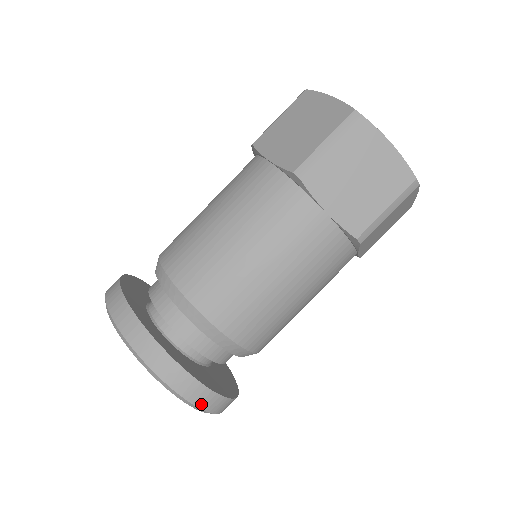
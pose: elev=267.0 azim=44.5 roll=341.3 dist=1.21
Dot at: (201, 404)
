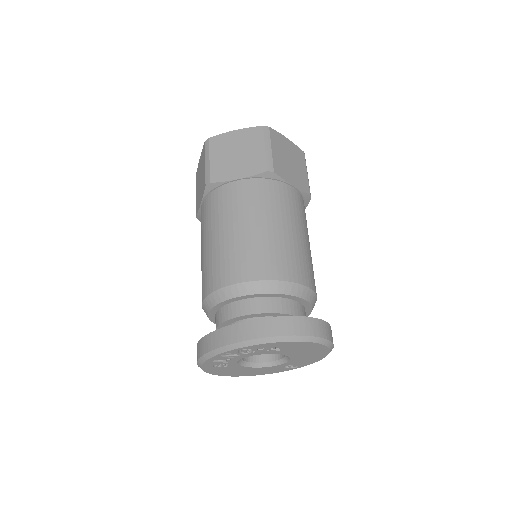
Dot at: (290, 332)
